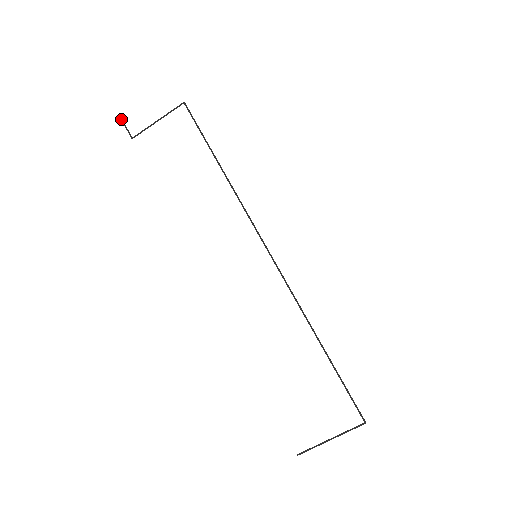
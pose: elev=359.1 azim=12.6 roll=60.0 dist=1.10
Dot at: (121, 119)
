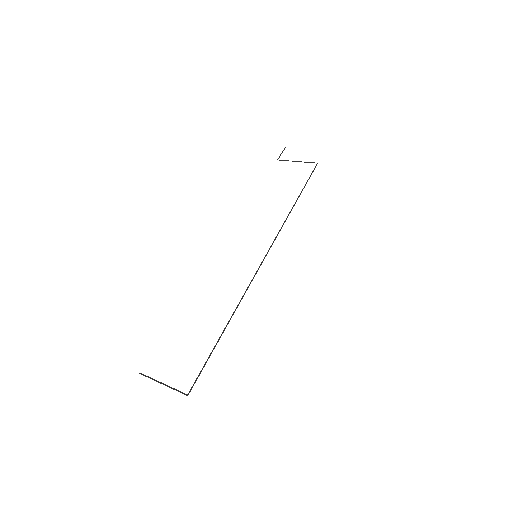
Dot at: (284, 149)
